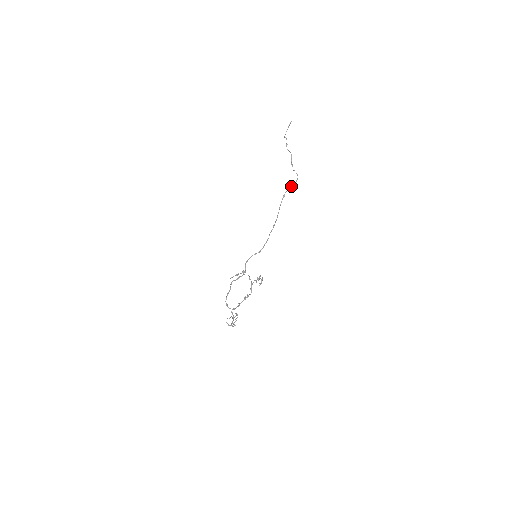
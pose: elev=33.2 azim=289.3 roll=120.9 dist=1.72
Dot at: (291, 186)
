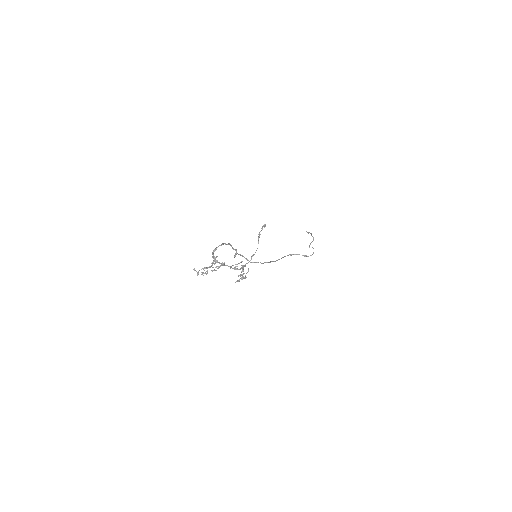
Dot at: (302, 255)
